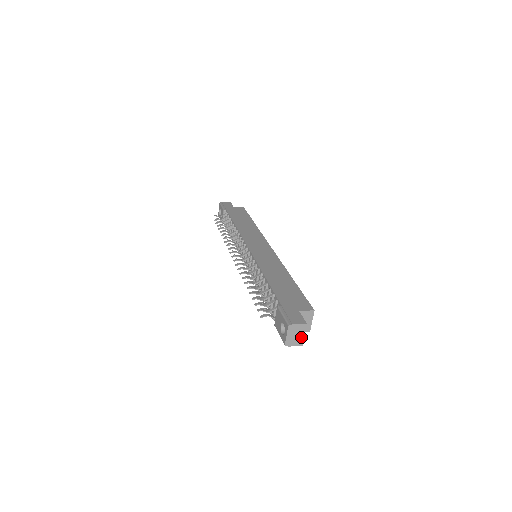
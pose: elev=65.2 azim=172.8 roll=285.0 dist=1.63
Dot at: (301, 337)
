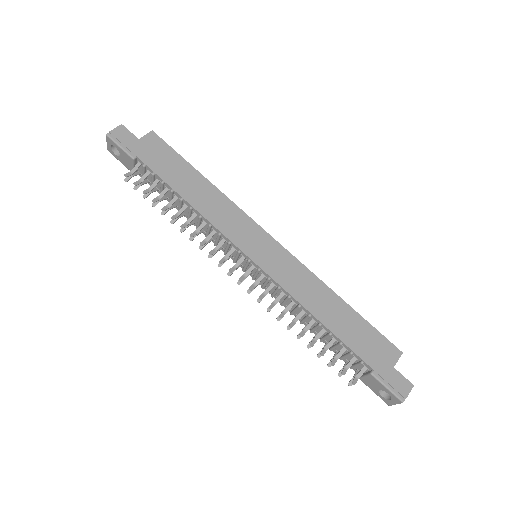
Dot at: occluded
